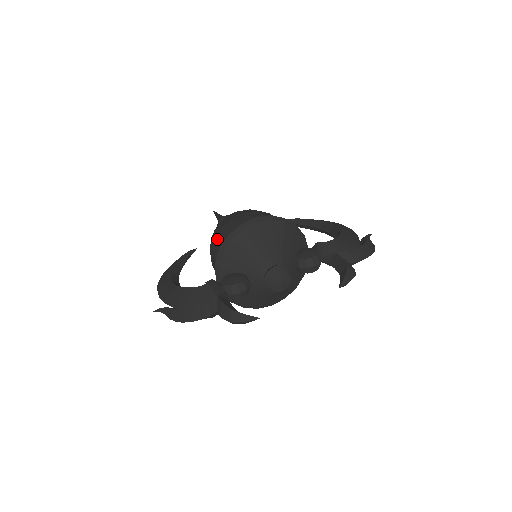
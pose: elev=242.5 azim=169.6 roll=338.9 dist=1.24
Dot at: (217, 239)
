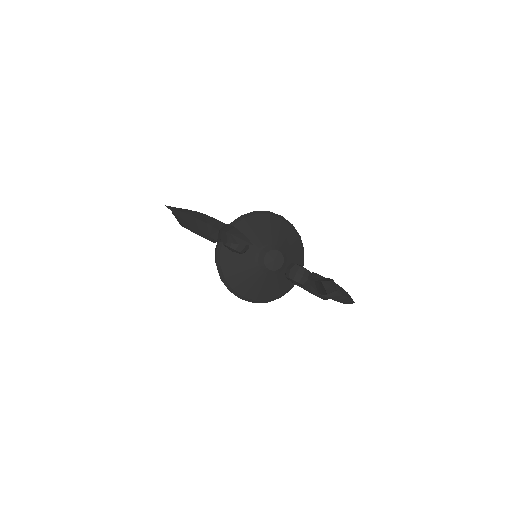
Dot at: occluded
